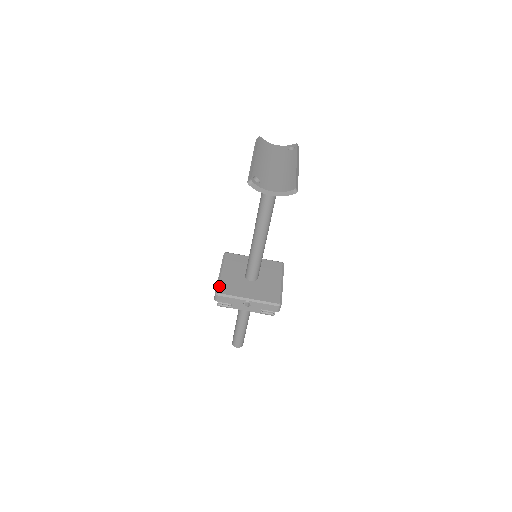
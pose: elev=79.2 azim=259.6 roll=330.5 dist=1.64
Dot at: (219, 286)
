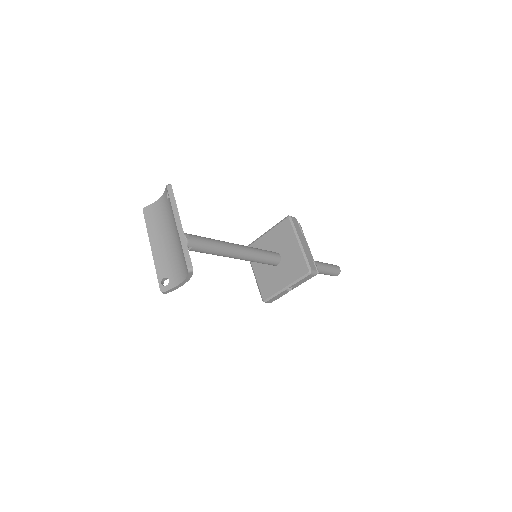
Dot at: (261, 292)
